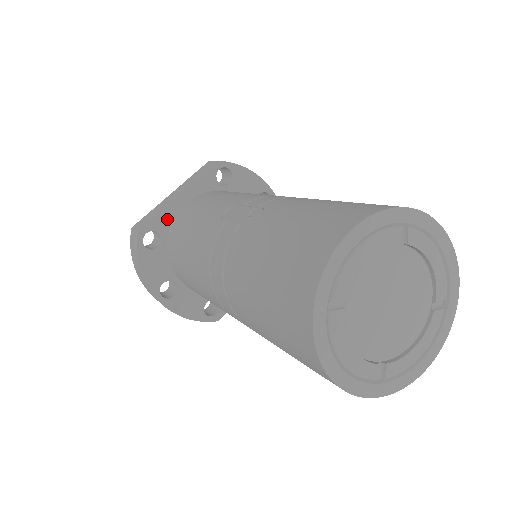
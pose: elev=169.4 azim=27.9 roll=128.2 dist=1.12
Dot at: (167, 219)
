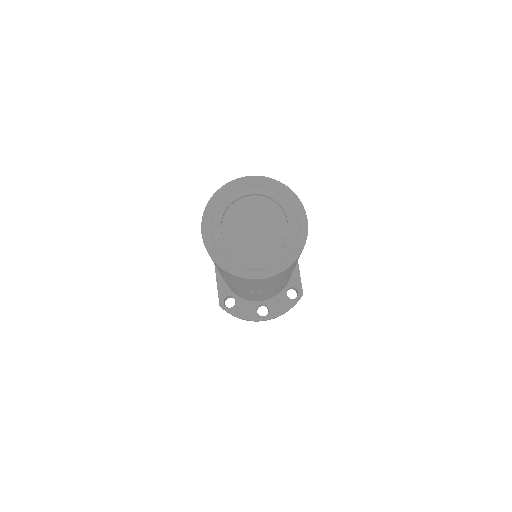
Dot at: (224, 287)
